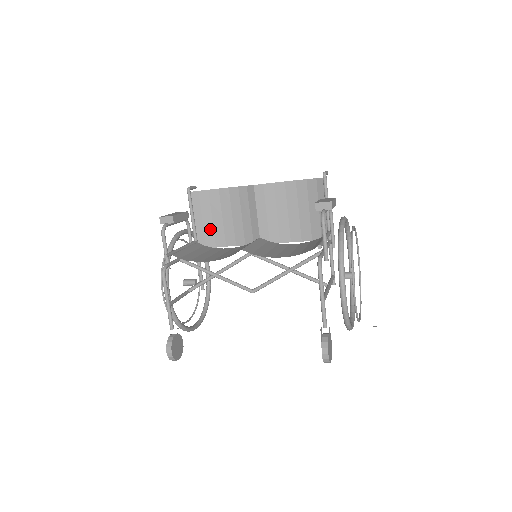
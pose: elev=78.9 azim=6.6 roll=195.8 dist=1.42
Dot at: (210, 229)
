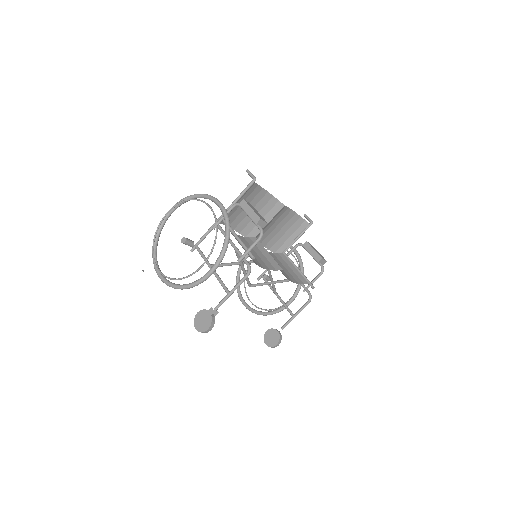
Dot at: (233, 211)
